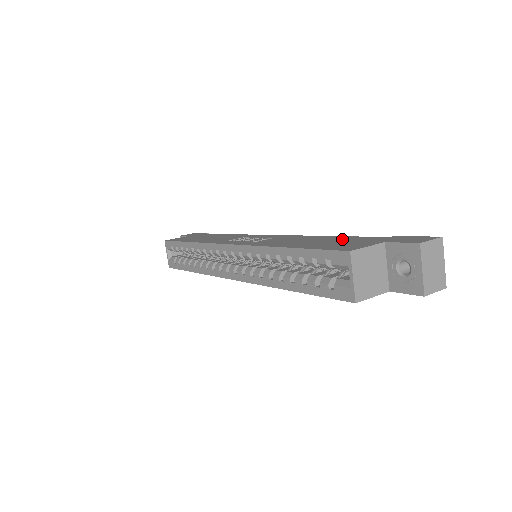
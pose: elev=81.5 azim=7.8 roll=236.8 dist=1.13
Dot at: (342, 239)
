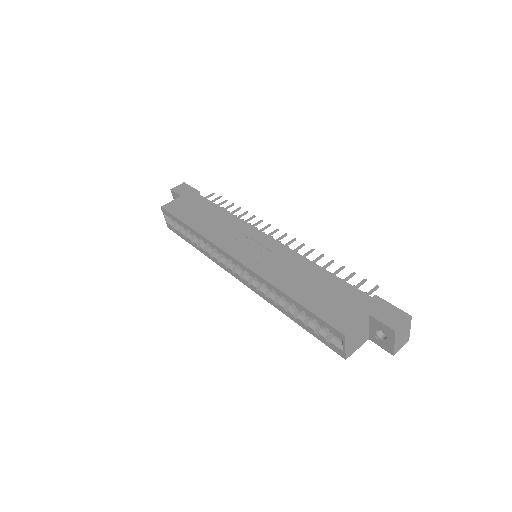
Dot at: (335, 288)
